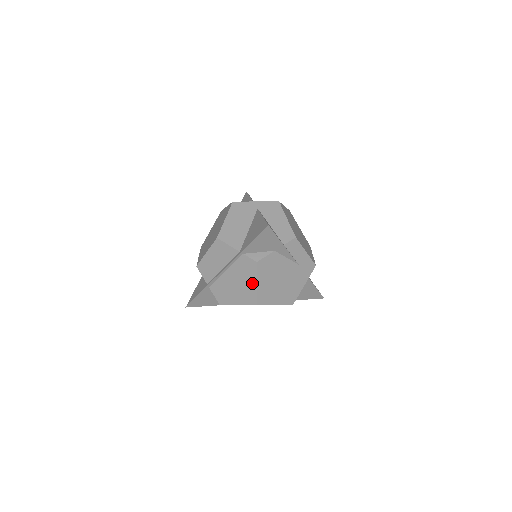
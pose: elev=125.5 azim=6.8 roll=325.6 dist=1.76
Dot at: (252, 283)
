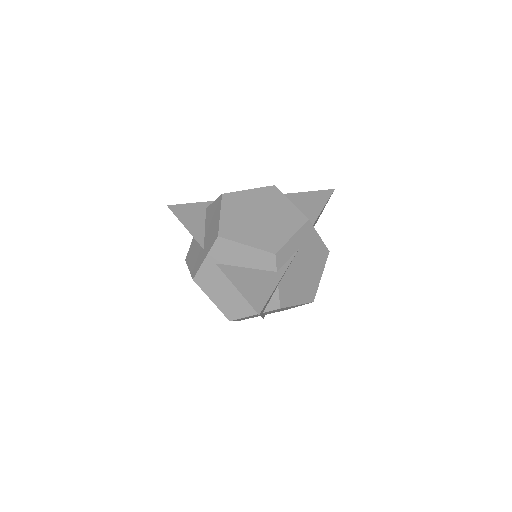
Dot at: occluded
